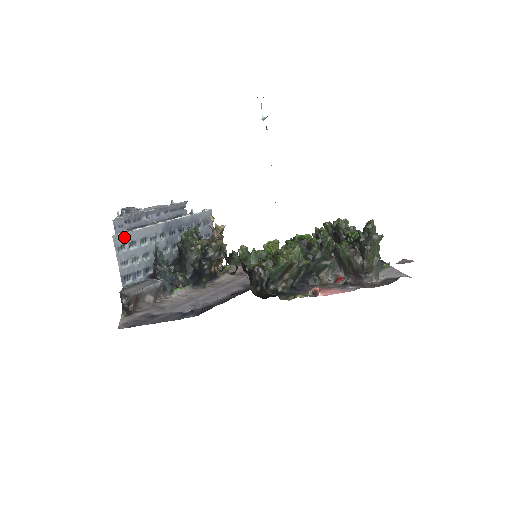
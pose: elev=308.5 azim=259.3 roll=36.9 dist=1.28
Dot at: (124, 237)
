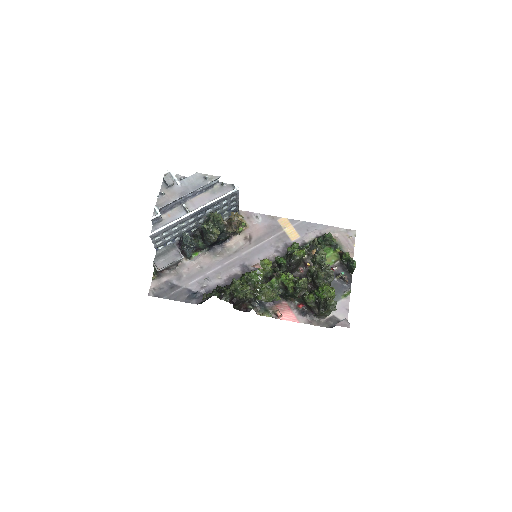
Dot at: (158, 232)
